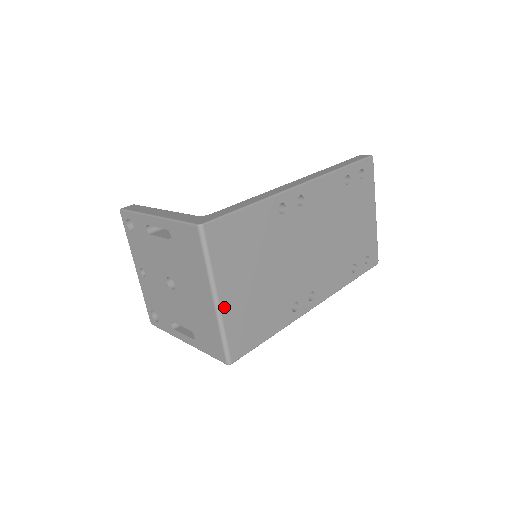
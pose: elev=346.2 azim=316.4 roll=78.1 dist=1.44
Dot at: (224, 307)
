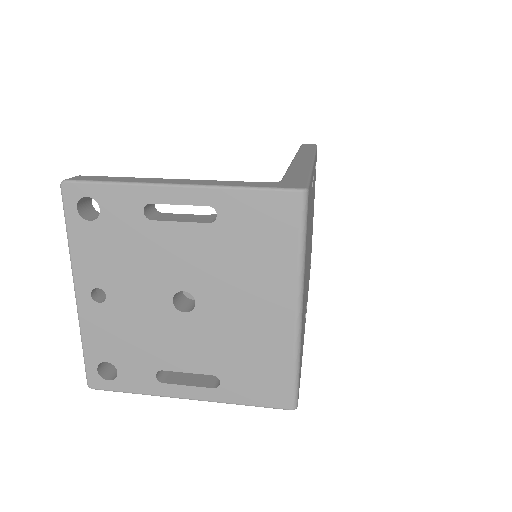
Dot at: (302, 320)
